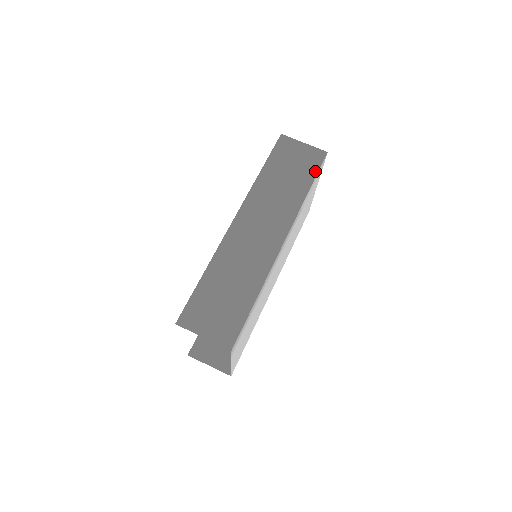
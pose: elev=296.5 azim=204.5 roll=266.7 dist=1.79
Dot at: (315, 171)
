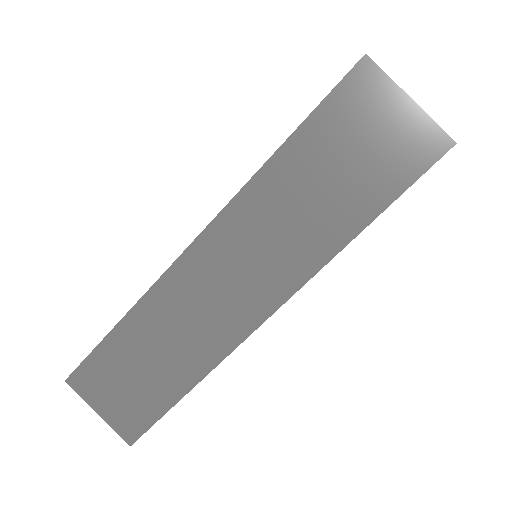
Dot at: (398, 188)
